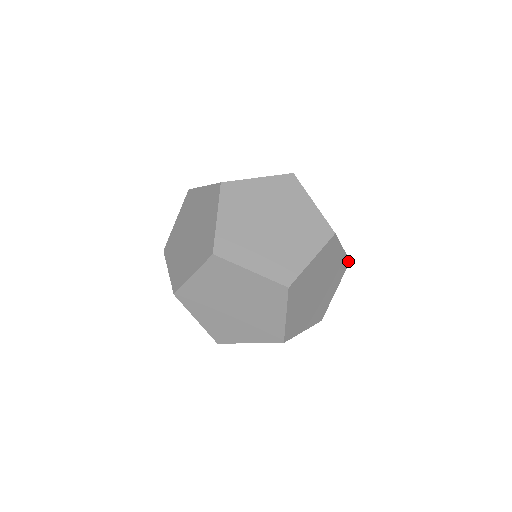
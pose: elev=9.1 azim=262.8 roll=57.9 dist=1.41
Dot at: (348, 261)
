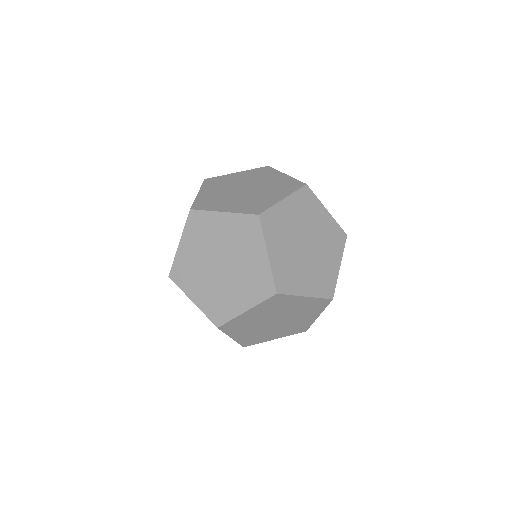
Dot at: occluded
